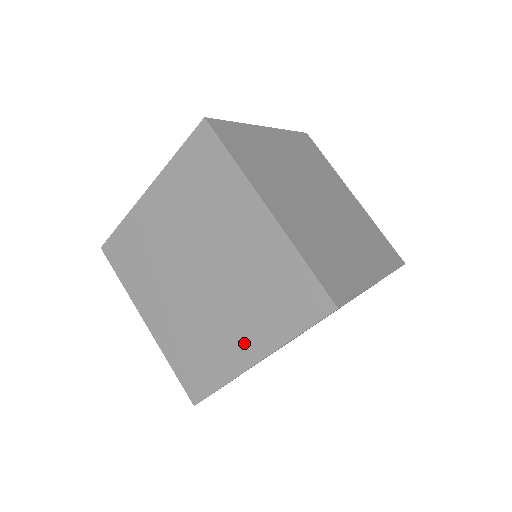
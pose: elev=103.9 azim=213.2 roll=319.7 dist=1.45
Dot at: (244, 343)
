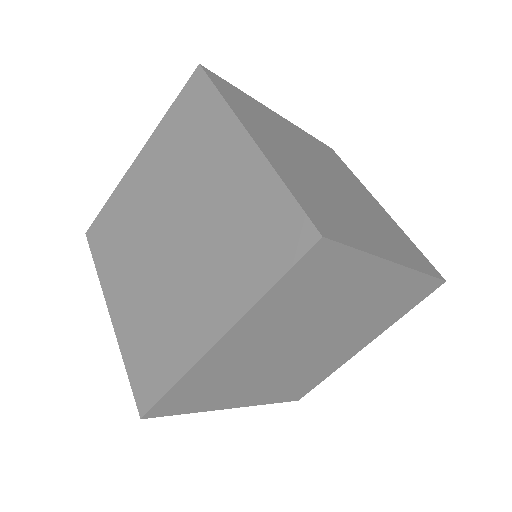
Dot at: (207, 314)
